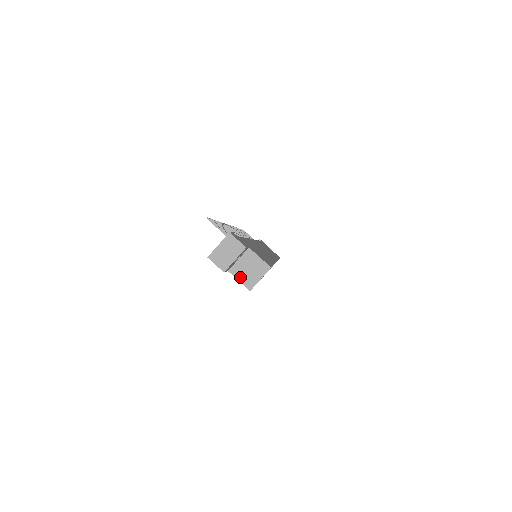
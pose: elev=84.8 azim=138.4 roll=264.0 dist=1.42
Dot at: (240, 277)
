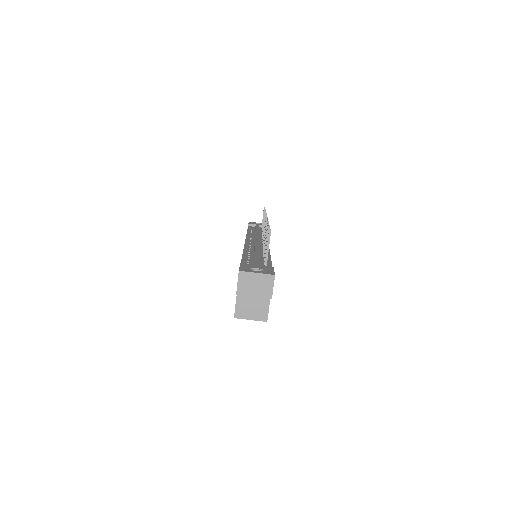
Dot at: (240, 301)
